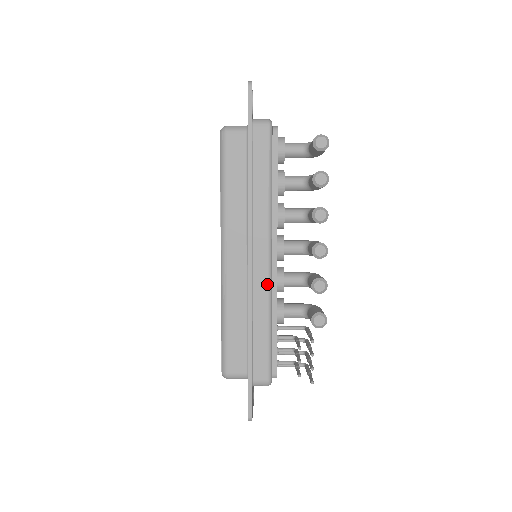
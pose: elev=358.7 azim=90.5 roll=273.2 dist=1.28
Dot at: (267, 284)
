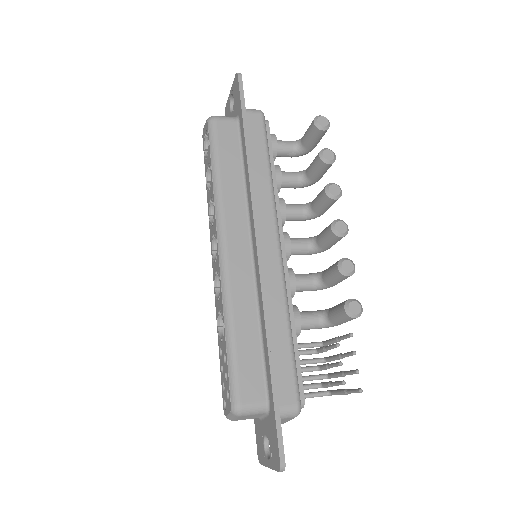
Dot at: (280, 277)
